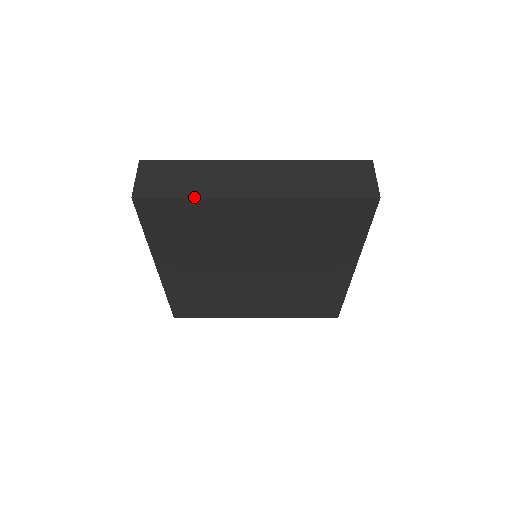
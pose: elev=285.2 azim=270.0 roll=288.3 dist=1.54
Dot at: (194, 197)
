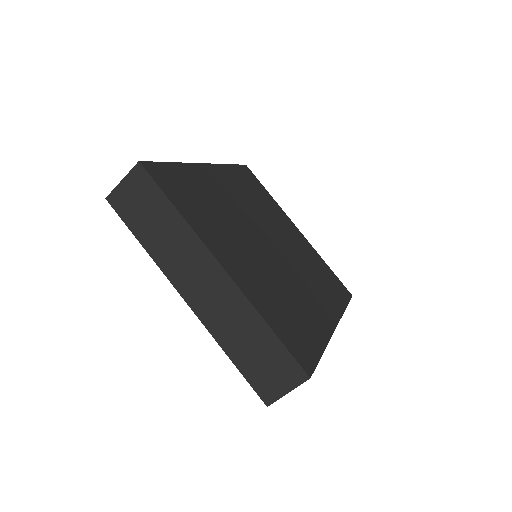
Dot at: (145, 249)
